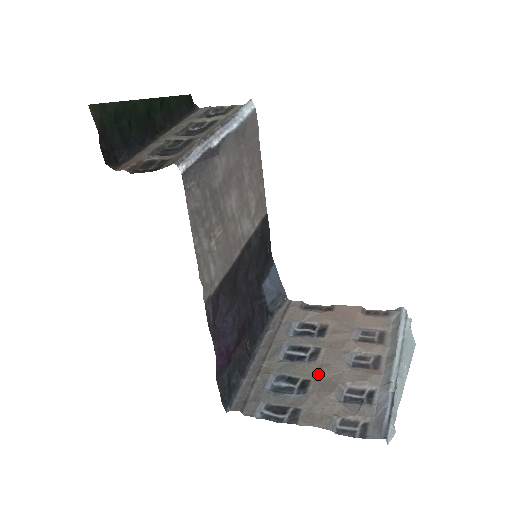
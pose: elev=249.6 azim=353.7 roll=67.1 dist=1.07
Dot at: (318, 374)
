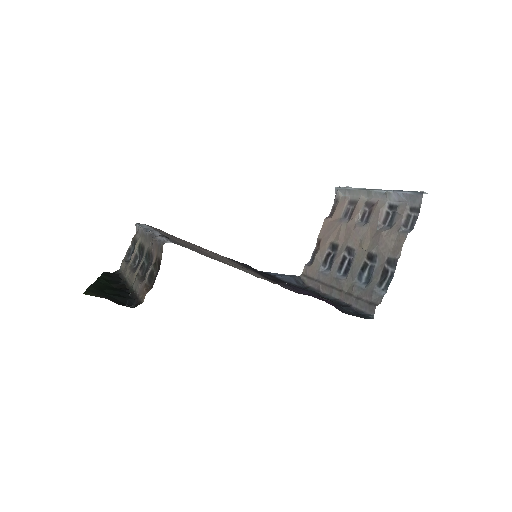
Dot at: (365, 247)
